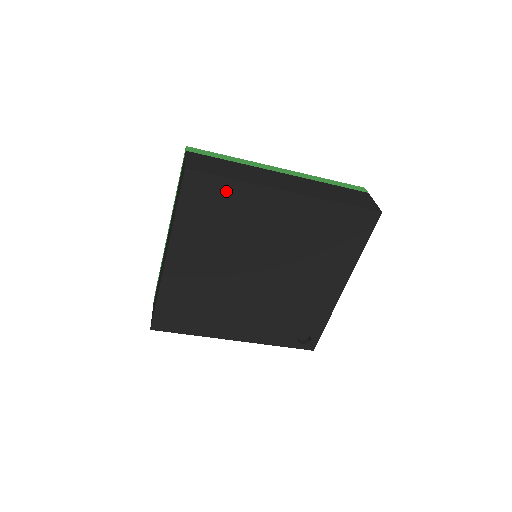
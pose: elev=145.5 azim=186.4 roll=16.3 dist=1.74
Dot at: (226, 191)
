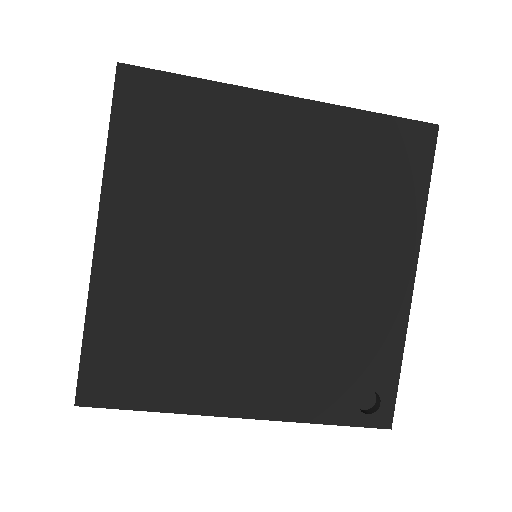
Dot at: (187, 99)
